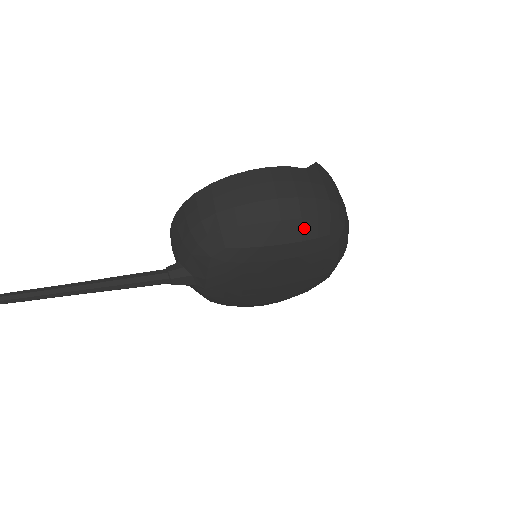
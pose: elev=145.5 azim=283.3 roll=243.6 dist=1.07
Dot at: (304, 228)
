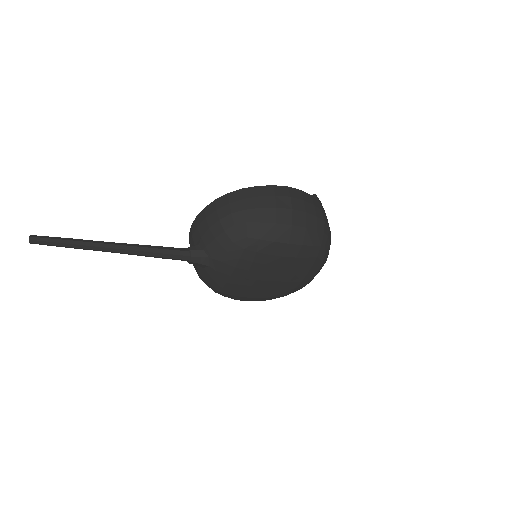
Dot at: (306, 235)
